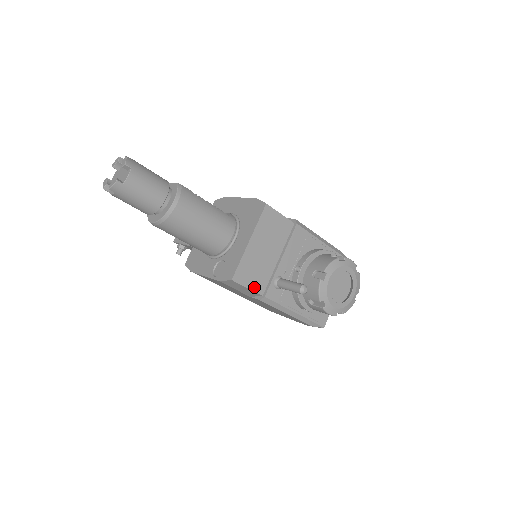
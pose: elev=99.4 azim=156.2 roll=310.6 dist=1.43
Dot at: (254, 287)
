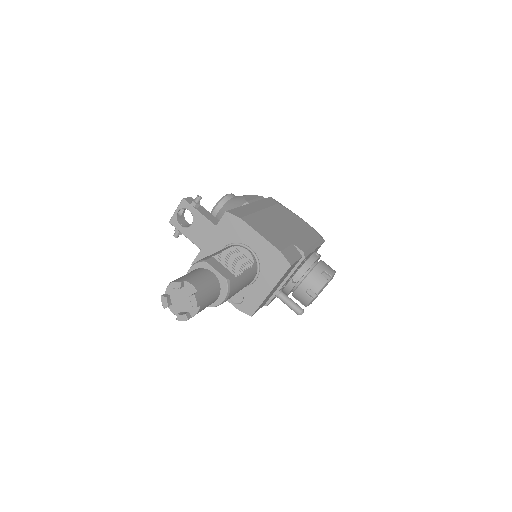
Dot at: occluded
